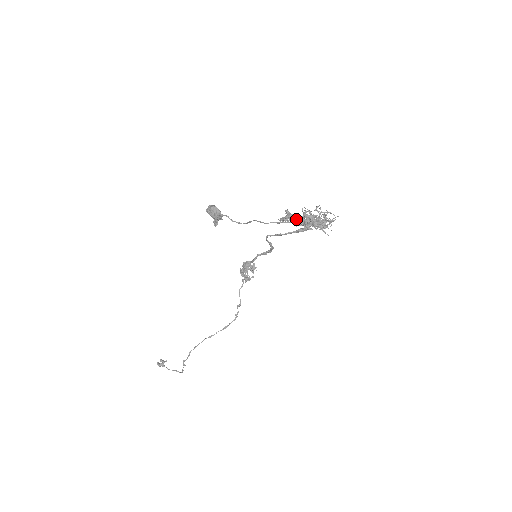
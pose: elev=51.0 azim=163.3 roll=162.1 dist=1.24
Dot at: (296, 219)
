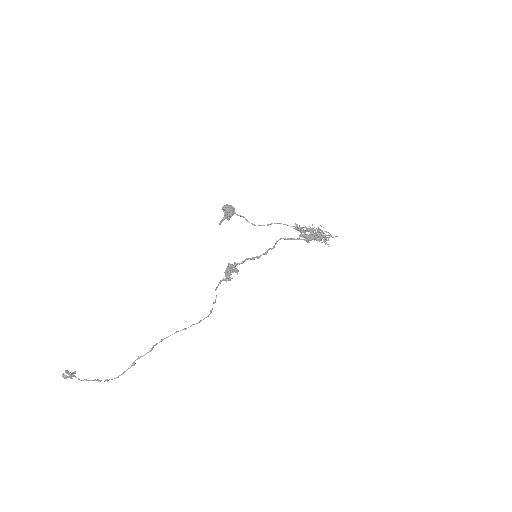
Dot at: (308, 230)
